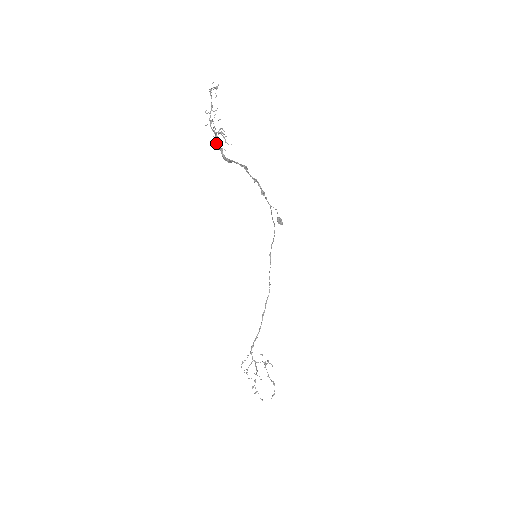
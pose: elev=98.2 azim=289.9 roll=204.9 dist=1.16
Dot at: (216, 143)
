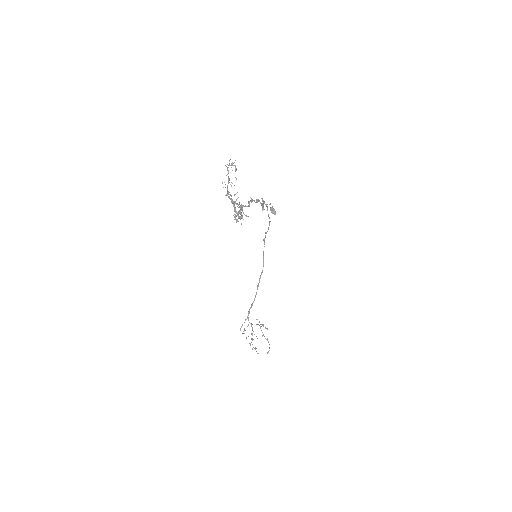
Dot at: (235, 216)
